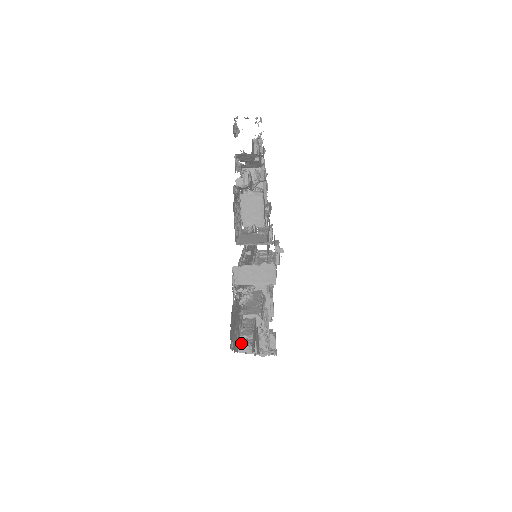
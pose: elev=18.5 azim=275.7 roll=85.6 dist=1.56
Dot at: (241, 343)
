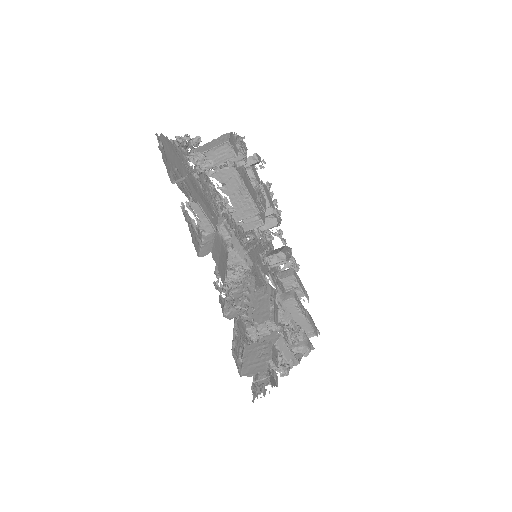
Dot at: occluded
